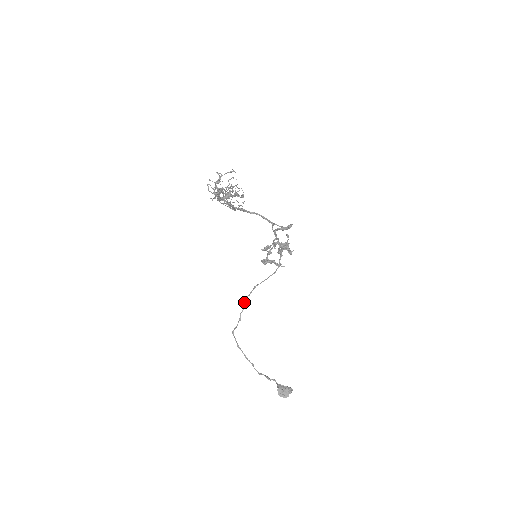
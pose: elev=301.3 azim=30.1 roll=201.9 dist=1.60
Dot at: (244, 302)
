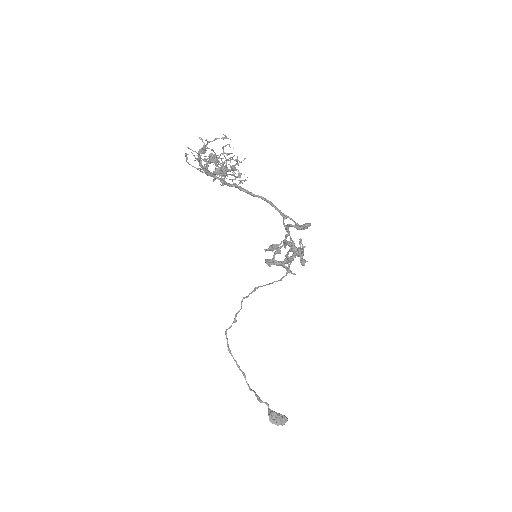
Dot at: (241, 302)
